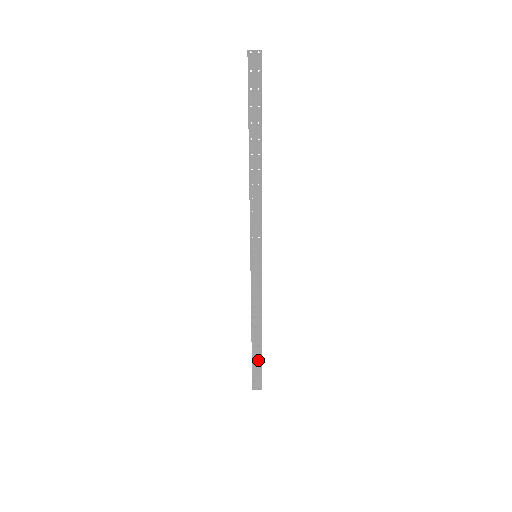
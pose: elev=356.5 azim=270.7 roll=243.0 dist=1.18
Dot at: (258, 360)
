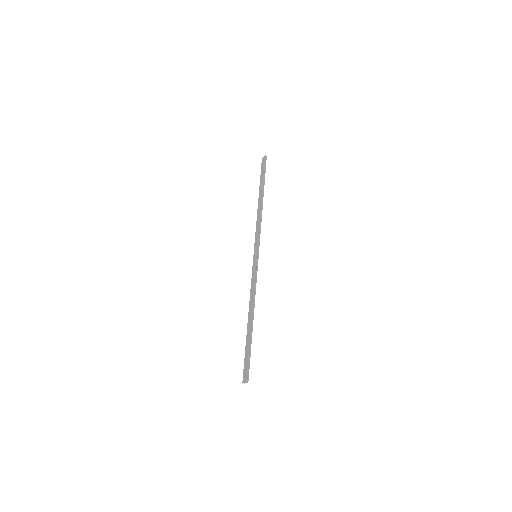
Dot at: (248, 346)
